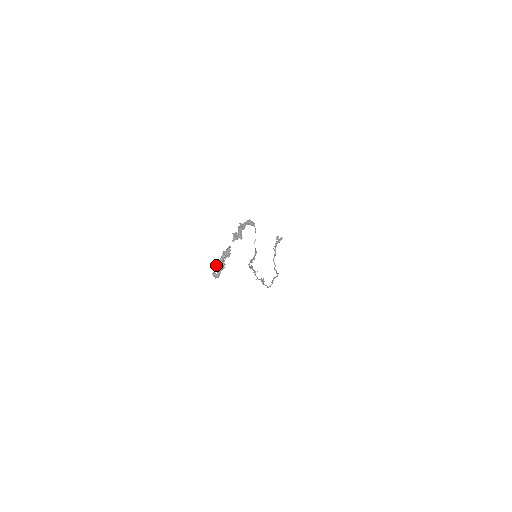
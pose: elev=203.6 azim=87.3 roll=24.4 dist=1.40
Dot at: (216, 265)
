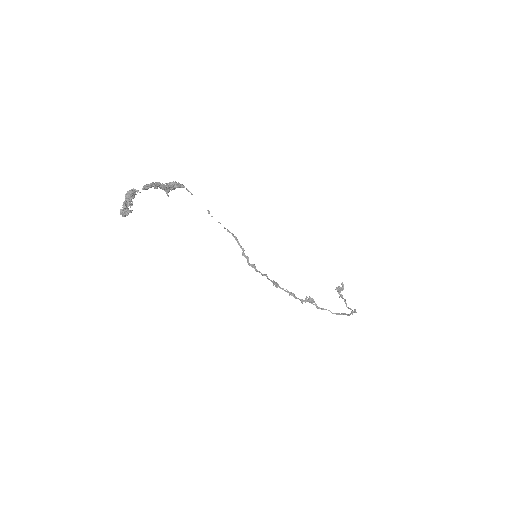
Dot at: occluded
